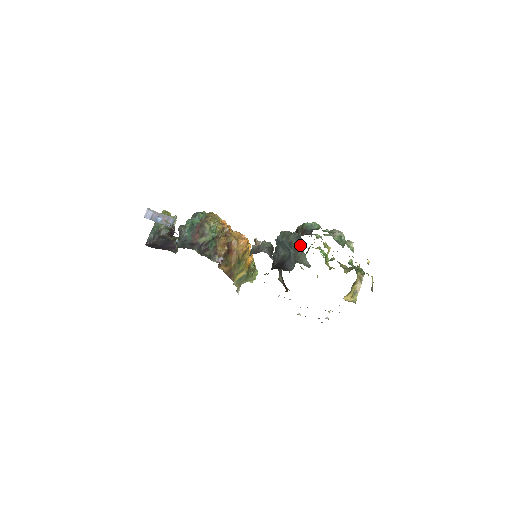
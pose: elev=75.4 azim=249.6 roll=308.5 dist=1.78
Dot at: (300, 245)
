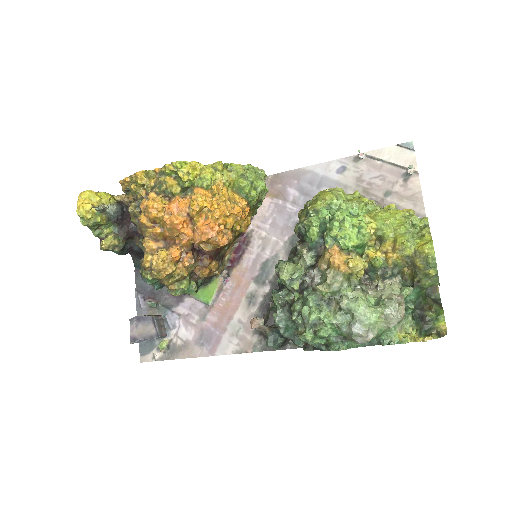
Dot at: occluded
